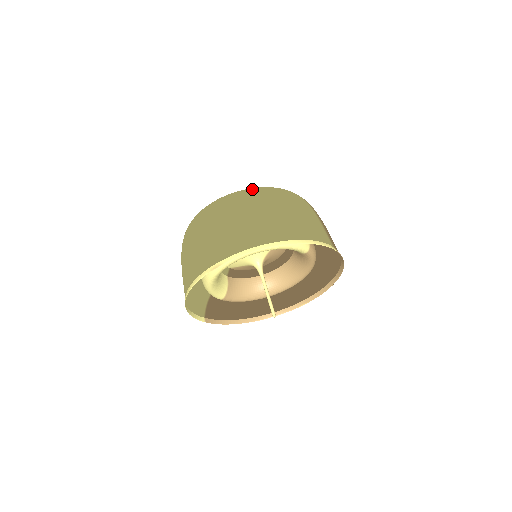
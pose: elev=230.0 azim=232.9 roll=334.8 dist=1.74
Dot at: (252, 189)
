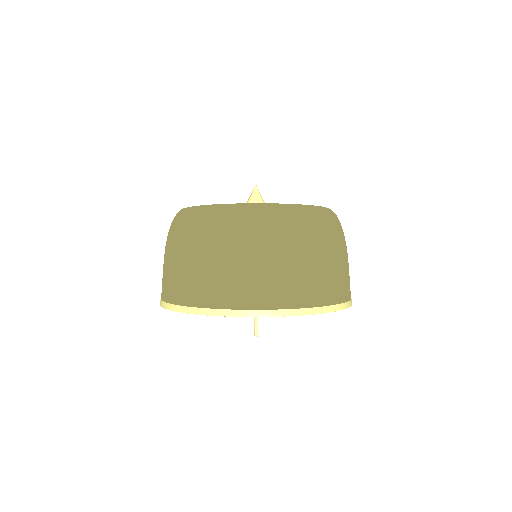
Dot at: (306, 211)
